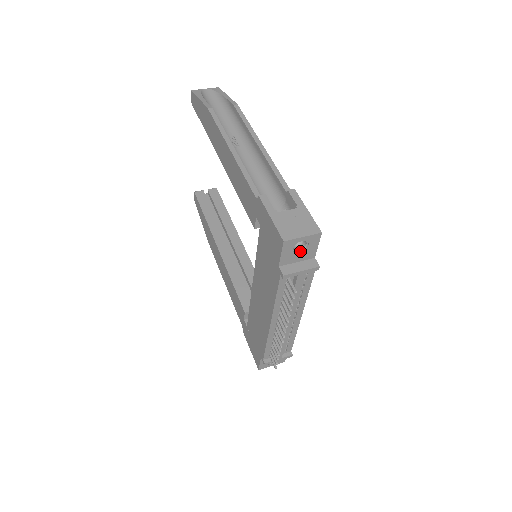
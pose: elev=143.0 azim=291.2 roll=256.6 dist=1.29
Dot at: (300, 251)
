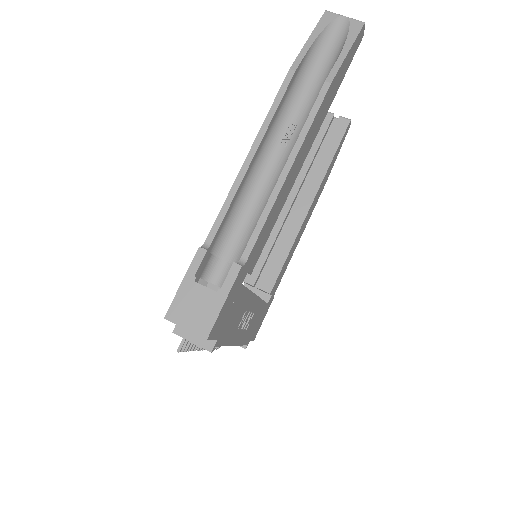
Dot at: occluded
